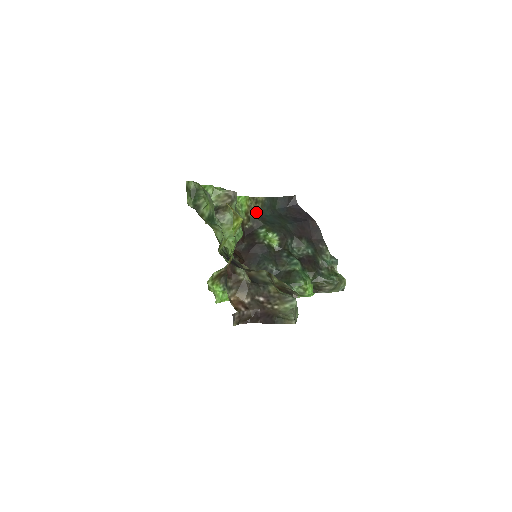
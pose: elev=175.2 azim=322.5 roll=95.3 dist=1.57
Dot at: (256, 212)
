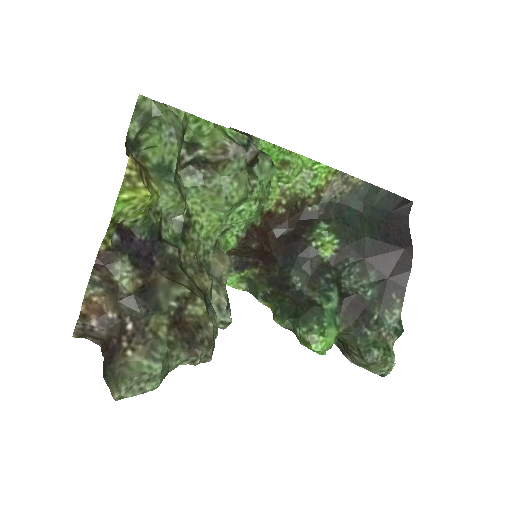
Dot at: (336, 196)
